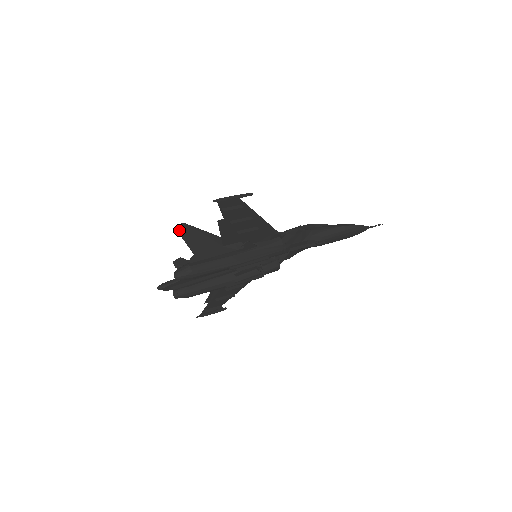
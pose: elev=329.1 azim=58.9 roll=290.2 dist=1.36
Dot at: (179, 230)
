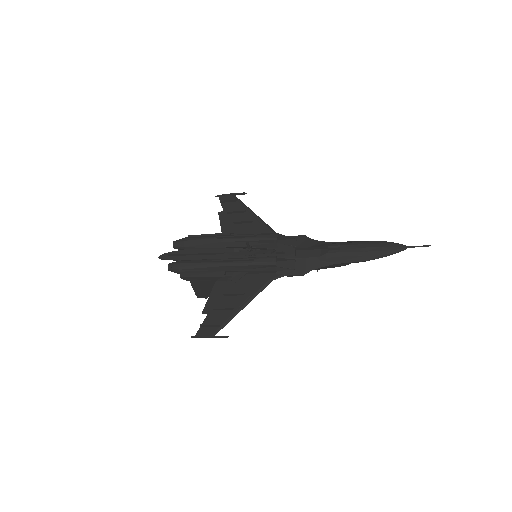
Dot at: occluded
